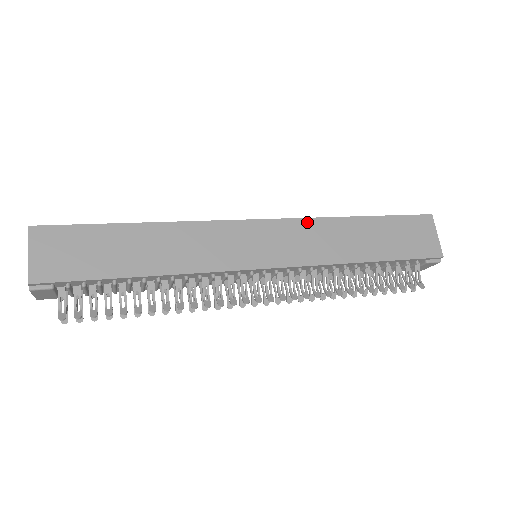
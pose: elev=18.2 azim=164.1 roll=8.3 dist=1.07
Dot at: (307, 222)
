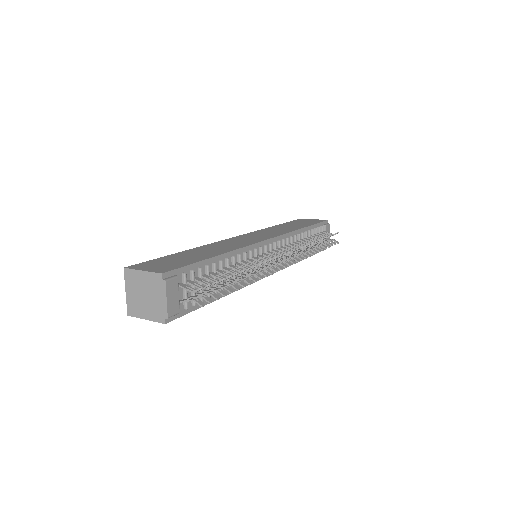
Dot at: (259, 231)
